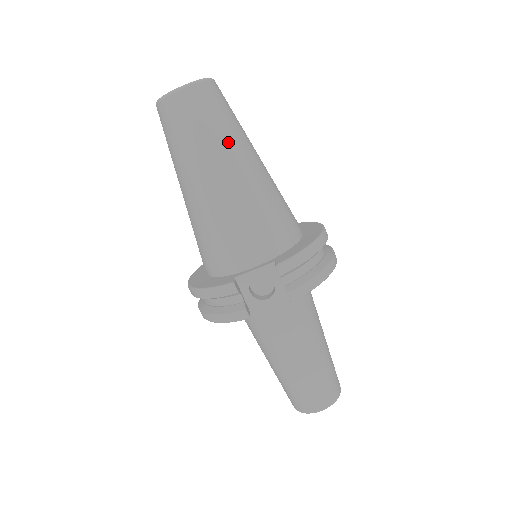
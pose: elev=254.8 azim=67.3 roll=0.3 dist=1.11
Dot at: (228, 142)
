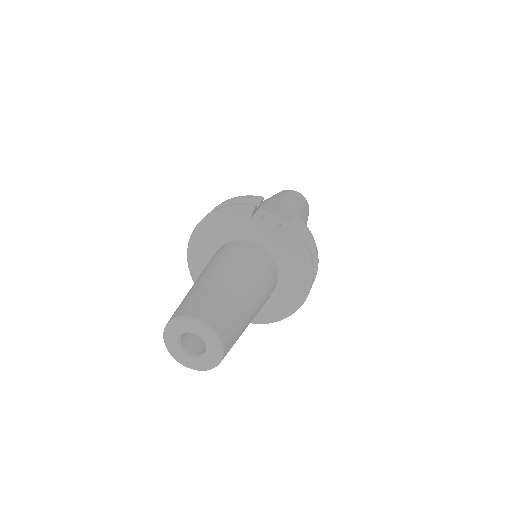
Dot at: (303, 210)
